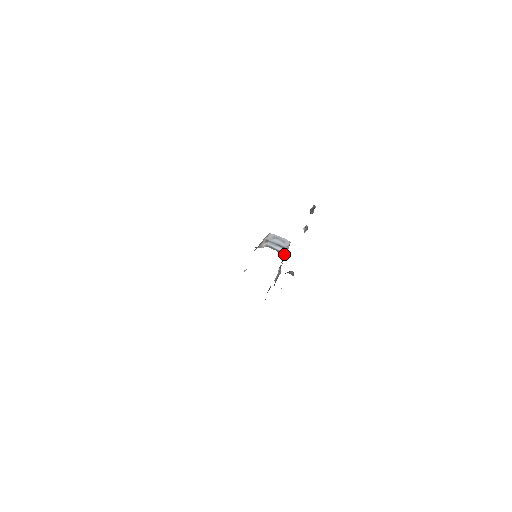
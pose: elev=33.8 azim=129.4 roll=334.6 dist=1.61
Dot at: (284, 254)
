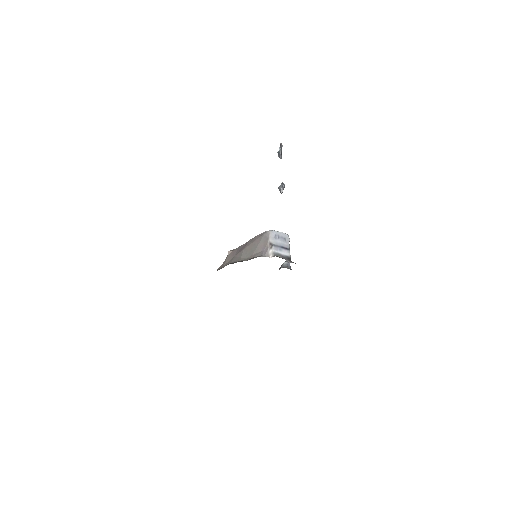
Dot at: (290, 259)
